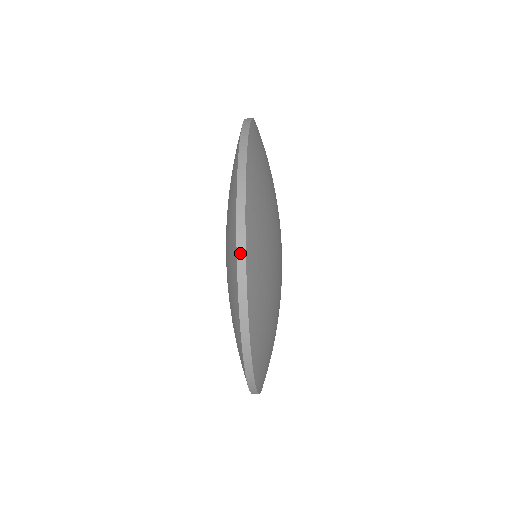
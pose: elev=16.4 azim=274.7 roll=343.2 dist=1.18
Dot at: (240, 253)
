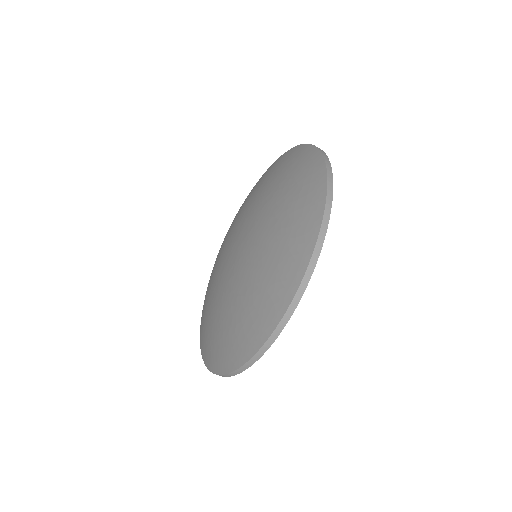
Dot at: occluded
